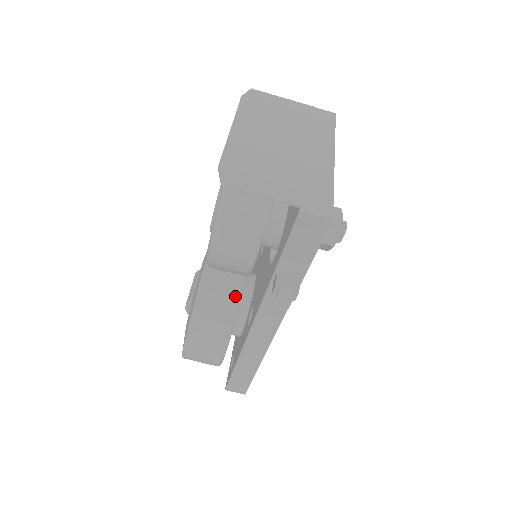
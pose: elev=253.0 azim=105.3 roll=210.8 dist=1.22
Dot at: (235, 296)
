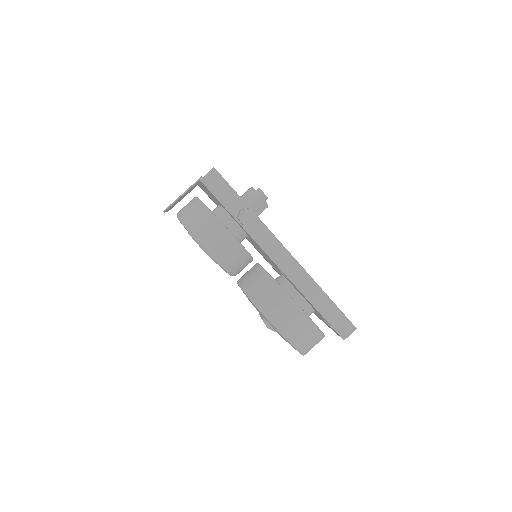
Dot at: (264, 276)
